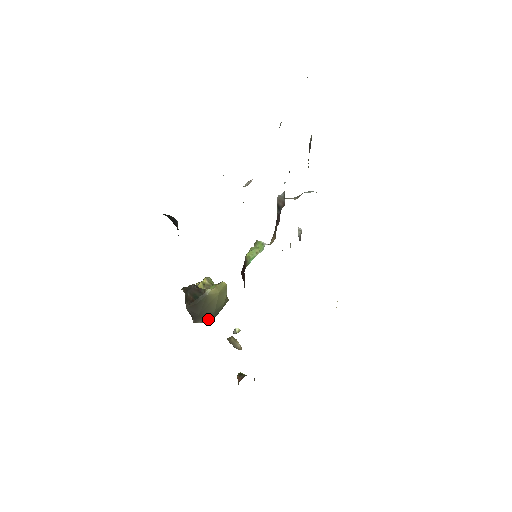
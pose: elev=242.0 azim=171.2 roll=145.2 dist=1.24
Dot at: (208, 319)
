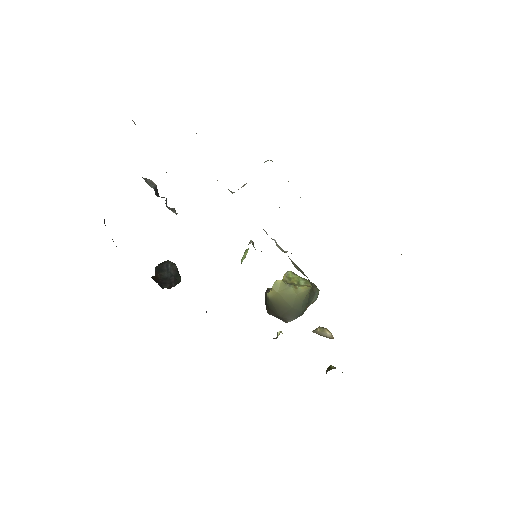
Dot at: (295, 315)
